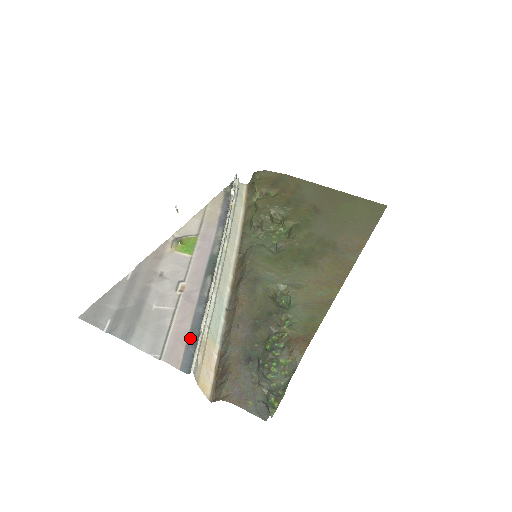
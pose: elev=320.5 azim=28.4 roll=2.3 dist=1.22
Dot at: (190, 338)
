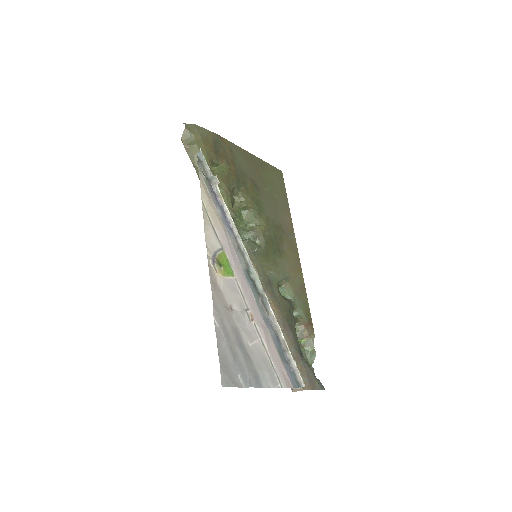
Dot at: (283, 360)
